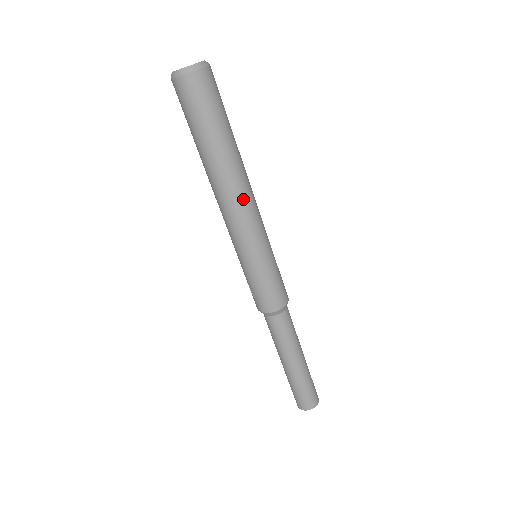
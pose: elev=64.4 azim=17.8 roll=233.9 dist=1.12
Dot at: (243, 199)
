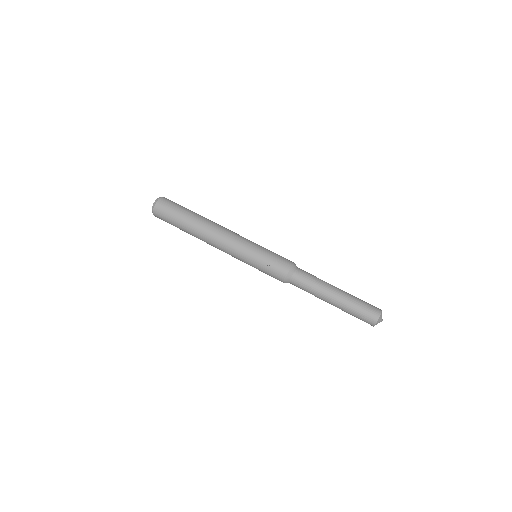
Dot at: (225, 228)
